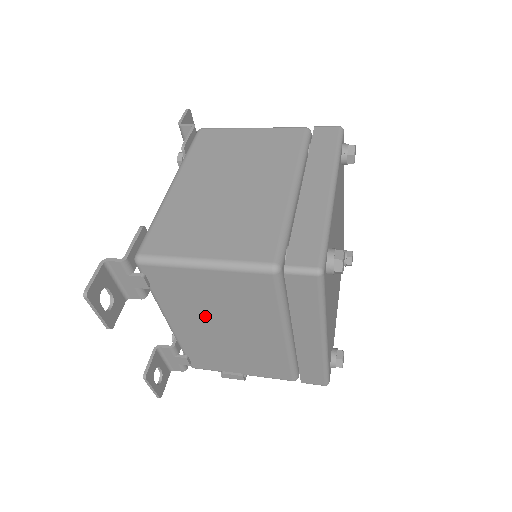
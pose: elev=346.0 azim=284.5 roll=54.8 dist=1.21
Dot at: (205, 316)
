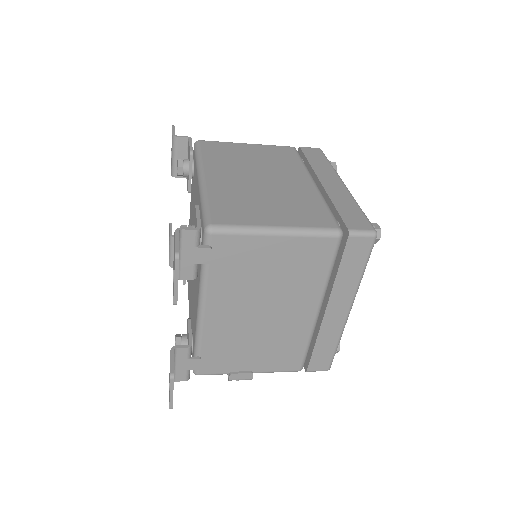
Dot at: (249, 296)
